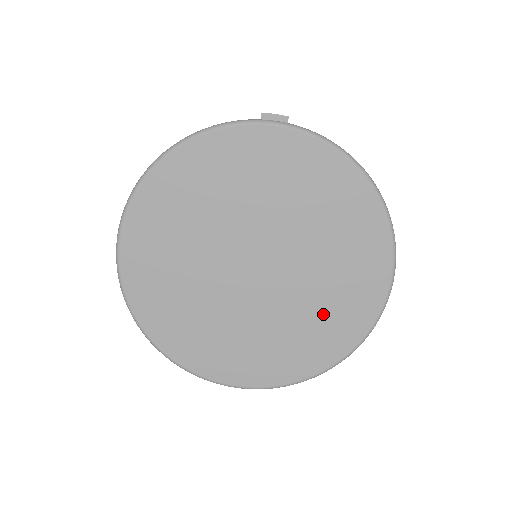
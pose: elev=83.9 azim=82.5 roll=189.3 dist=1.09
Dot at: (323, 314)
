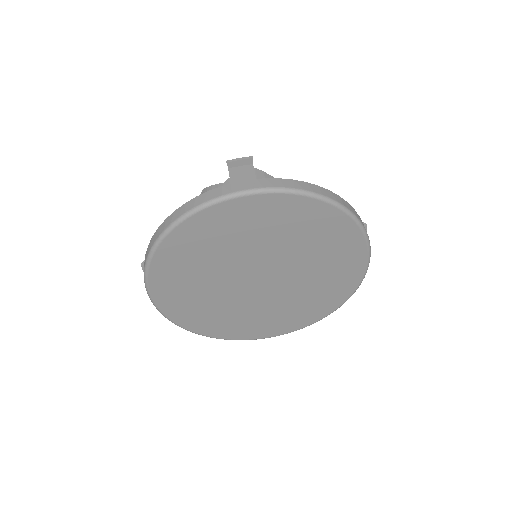
Dot at: (320, 289)
